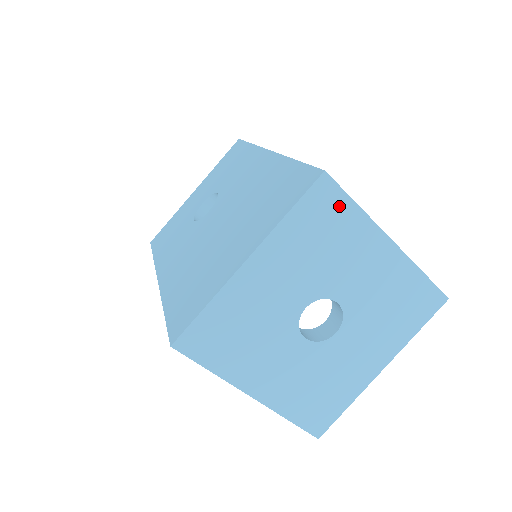
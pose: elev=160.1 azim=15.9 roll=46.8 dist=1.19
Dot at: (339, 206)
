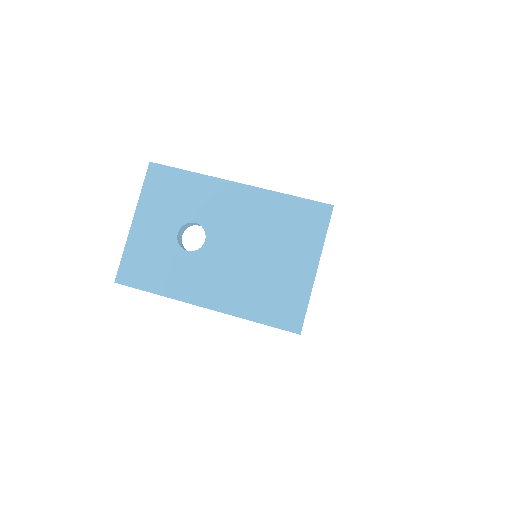
Dot at: occluded
